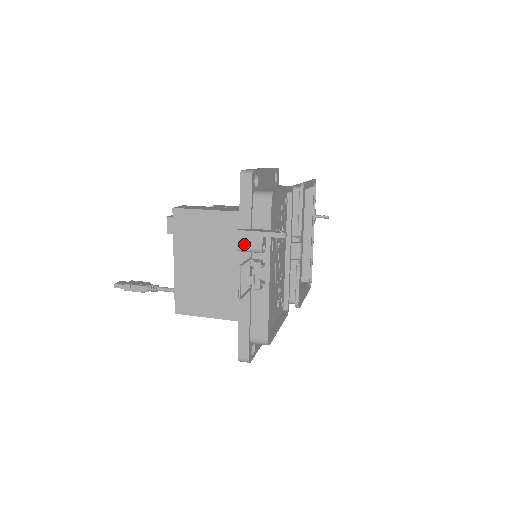
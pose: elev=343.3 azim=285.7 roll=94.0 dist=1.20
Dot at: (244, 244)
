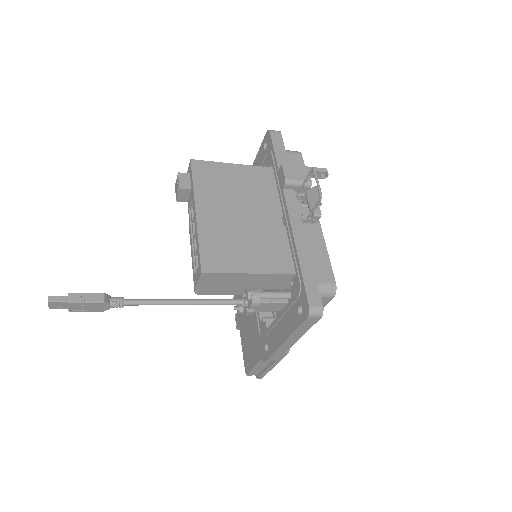
Dot at: (292, 176)
